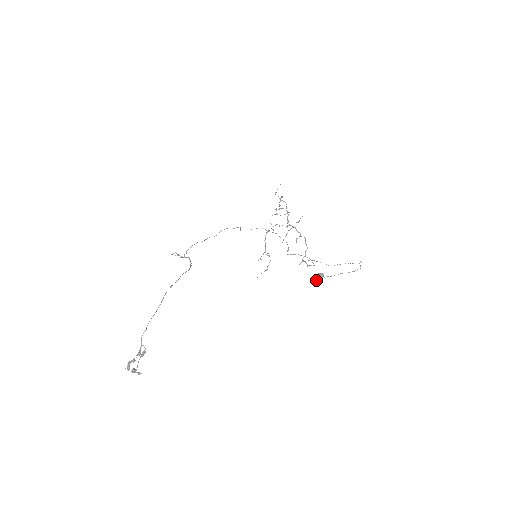
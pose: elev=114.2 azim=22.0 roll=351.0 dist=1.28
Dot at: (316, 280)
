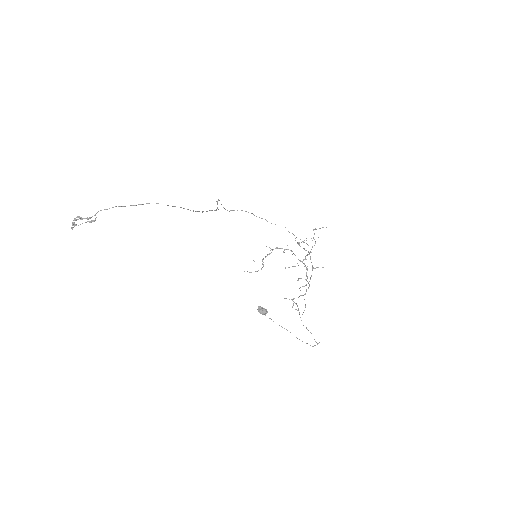
Dot at: (258, 310)
